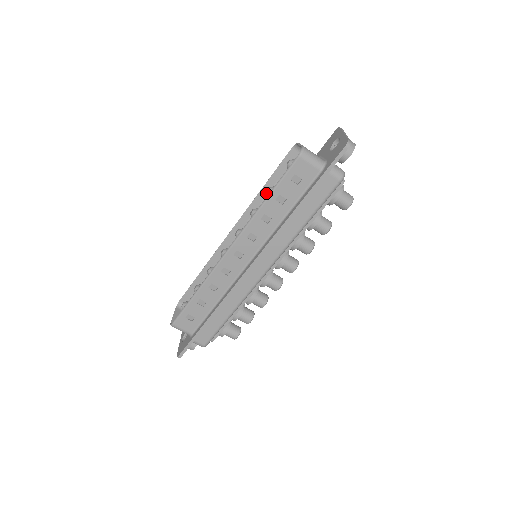
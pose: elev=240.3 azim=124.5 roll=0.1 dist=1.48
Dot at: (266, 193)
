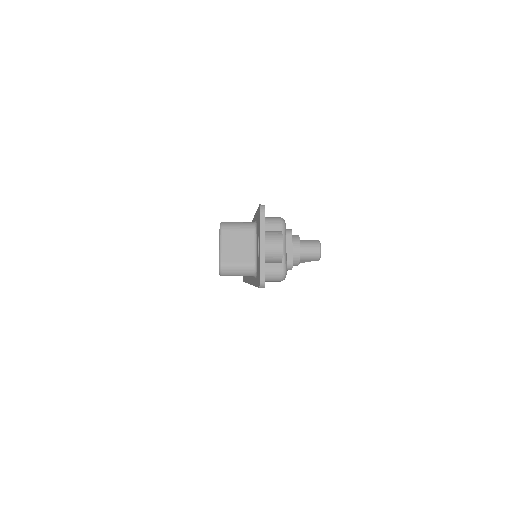
Dot at: occluded
